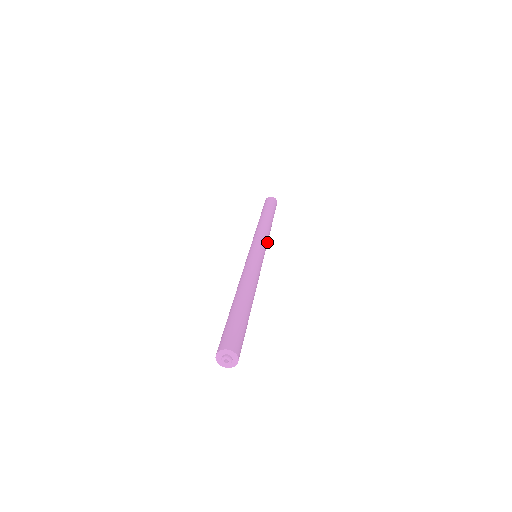
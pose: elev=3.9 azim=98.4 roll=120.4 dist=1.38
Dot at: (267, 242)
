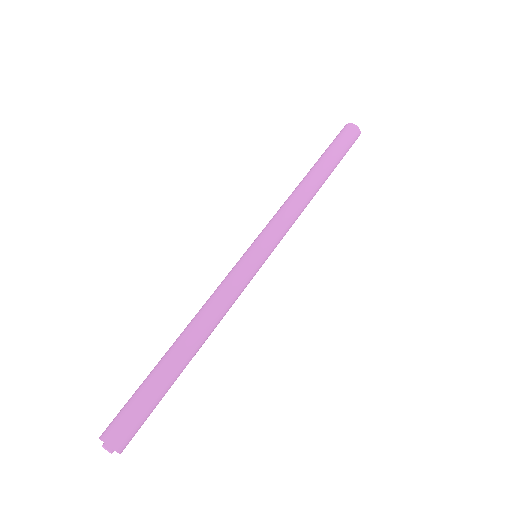
Dot at: (286, 223)
